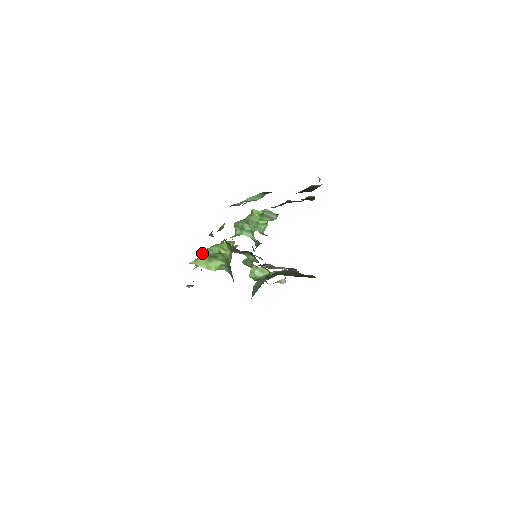
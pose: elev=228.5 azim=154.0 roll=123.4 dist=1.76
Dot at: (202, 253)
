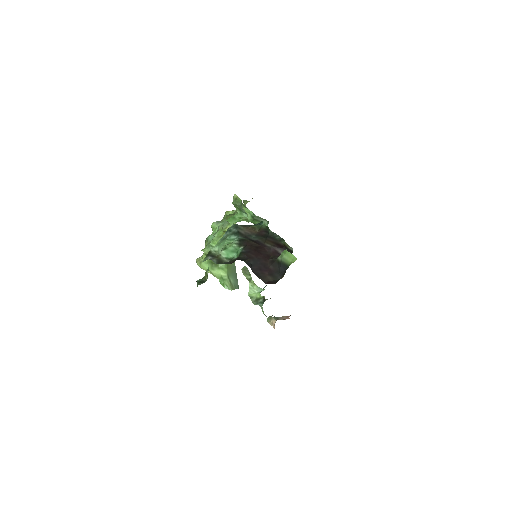
Dot at: (205, 250)
